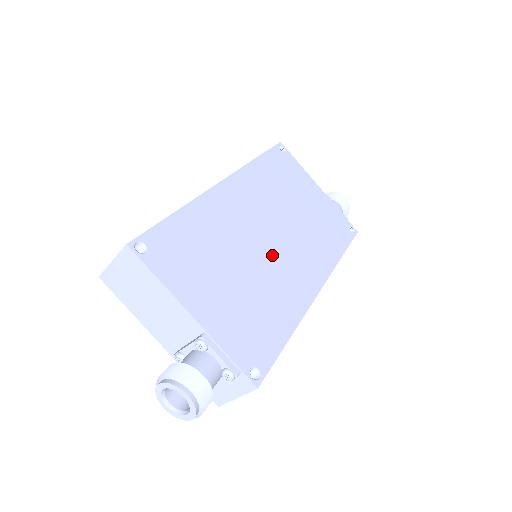
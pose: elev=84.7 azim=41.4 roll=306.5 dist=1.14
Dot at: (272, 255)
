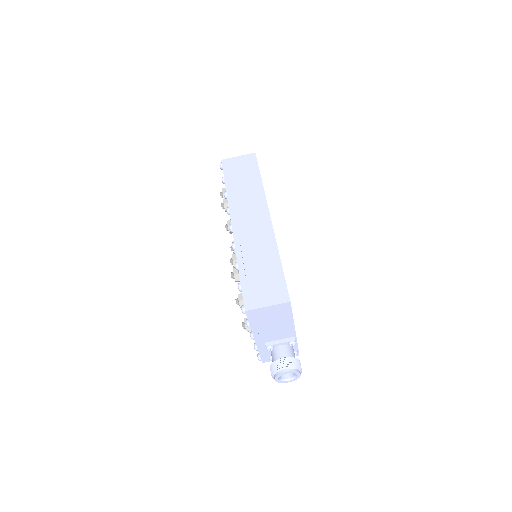
Dot at: occluded
